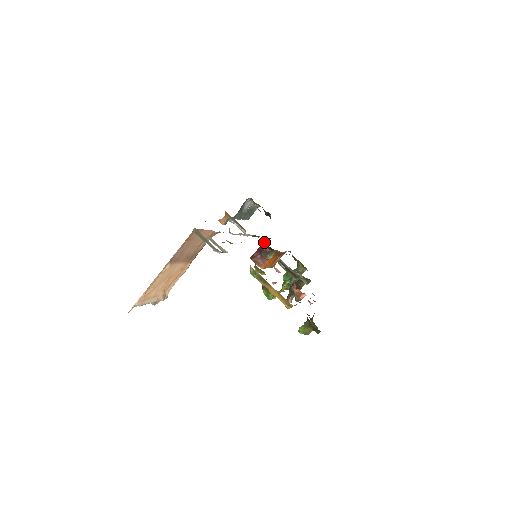
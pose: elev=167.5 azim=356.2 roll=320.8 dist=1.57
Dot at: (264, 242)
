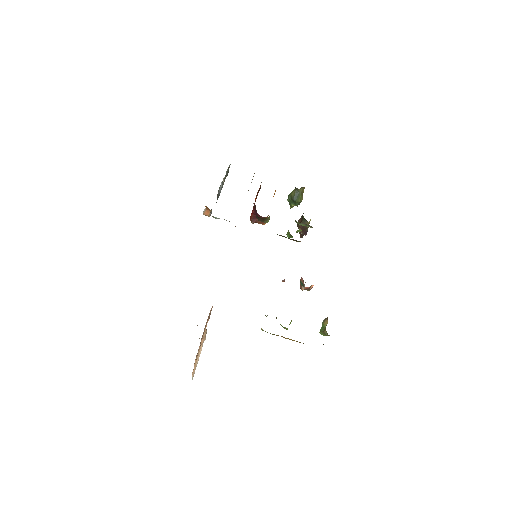
Dot at: (255, 207)
